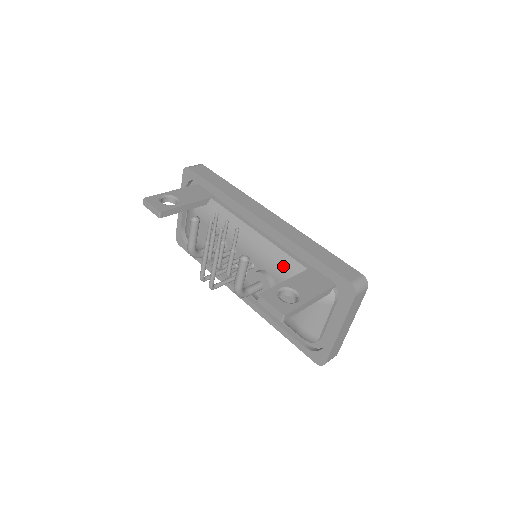
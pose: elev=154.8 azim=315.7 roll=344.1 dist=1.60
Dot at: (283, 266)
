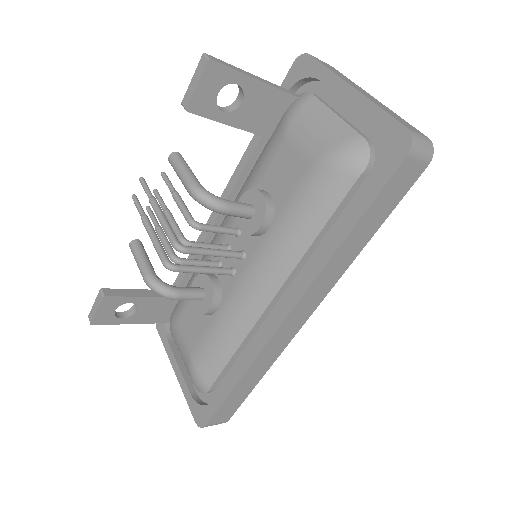
Dot at: (252, 171)
